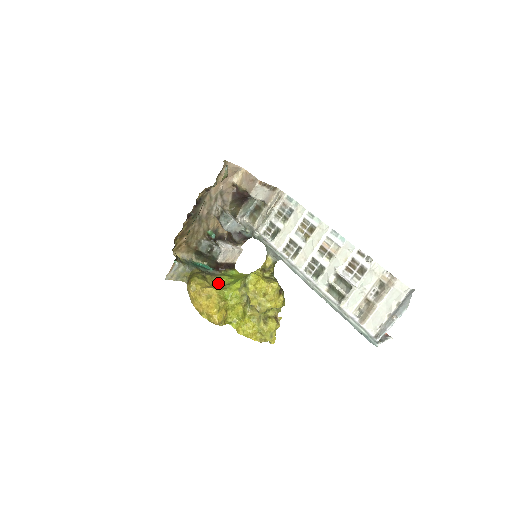
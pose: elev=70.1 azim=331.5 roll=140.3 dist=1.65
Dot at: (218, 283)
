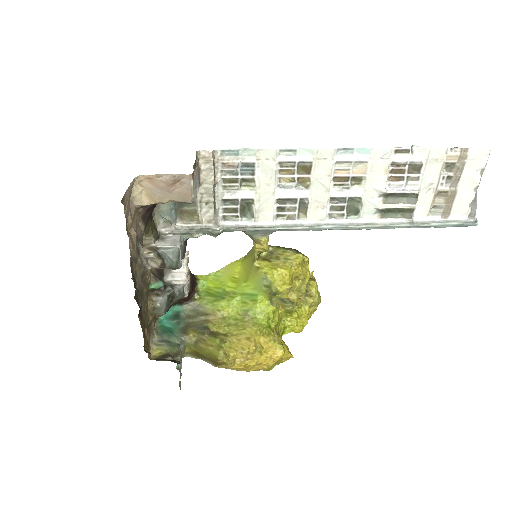
Dot at: (230, 320)
